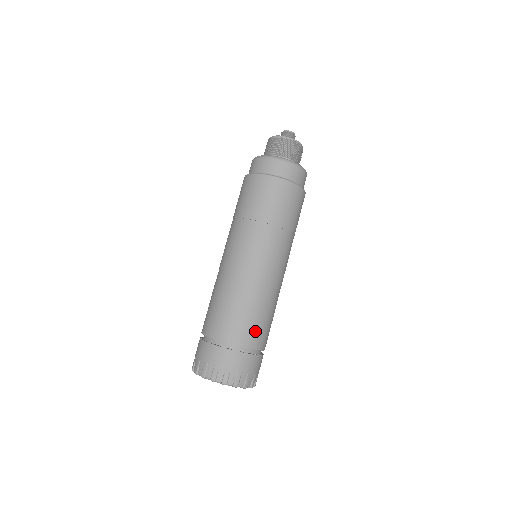
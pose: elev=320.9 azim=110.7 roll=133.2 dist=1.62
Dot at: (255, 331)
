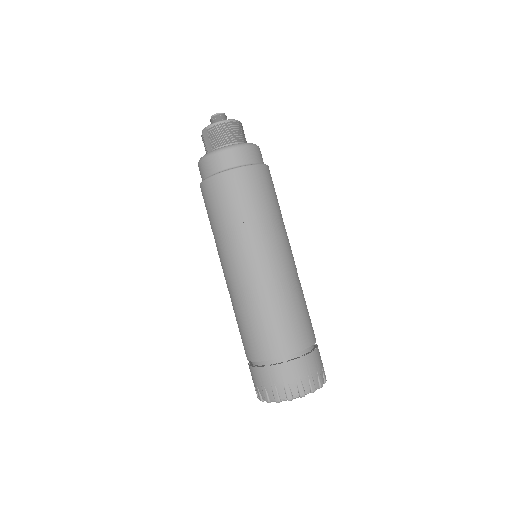
Dot at: (311, 323)
